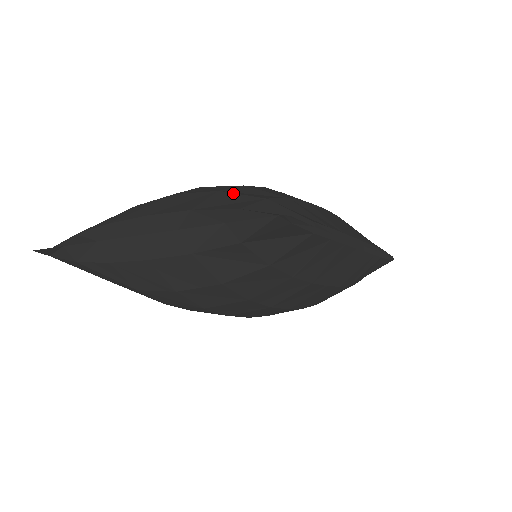
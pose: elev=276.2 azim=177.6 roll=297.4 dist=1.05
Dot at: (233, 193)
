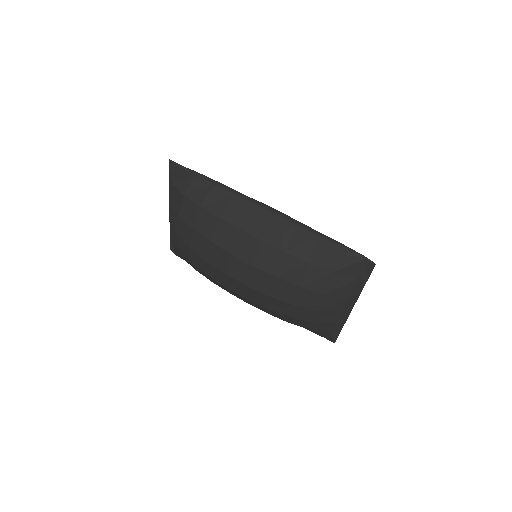
Dot at: occluded
